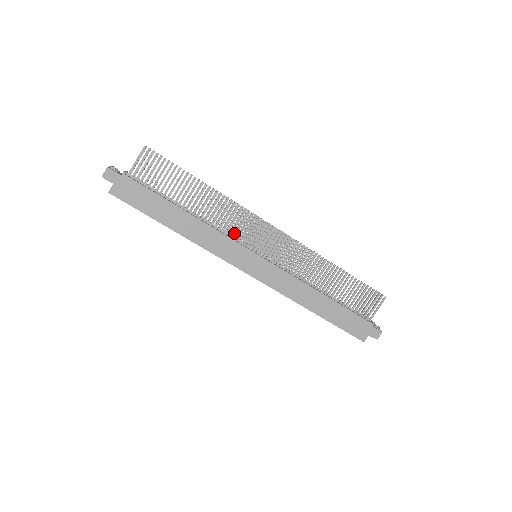
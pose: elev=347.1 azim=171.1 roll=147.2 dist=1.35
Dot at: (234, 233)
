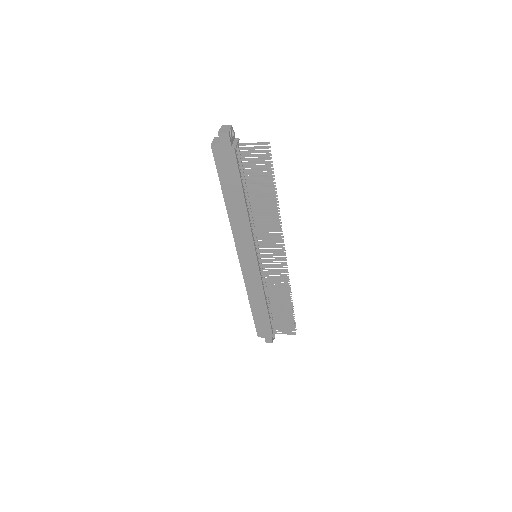
Dot at: (259, 234)
